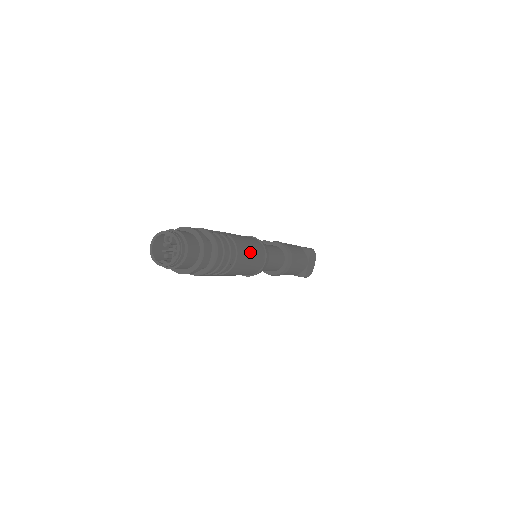
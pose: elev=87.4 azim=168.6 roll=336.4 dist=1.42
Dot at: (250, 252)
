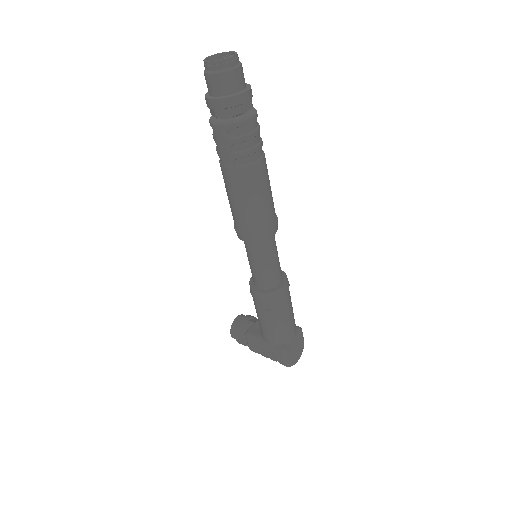
Dot at: (269, 186)
